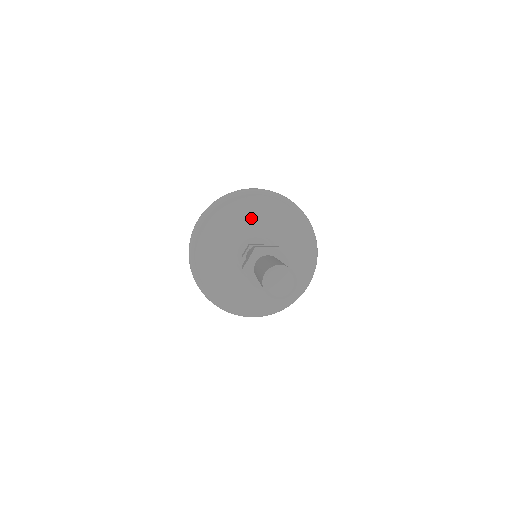
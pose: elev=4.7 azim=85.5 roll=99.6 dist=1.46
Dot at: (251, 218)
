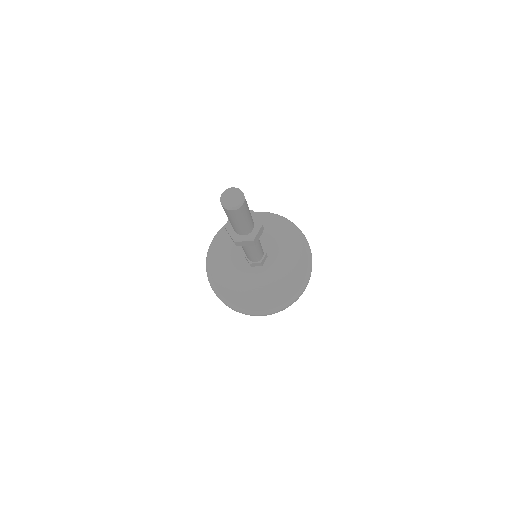
Dot at: occluded
